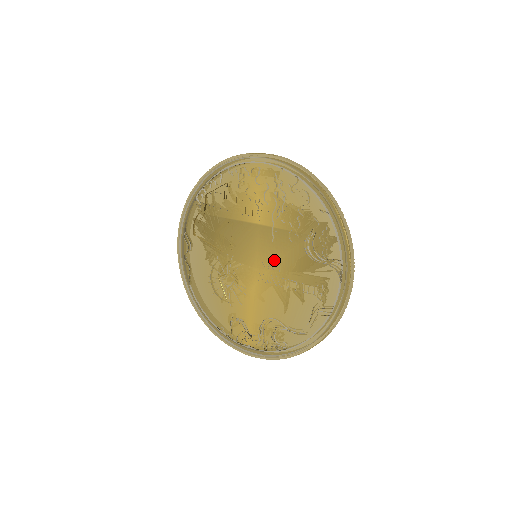
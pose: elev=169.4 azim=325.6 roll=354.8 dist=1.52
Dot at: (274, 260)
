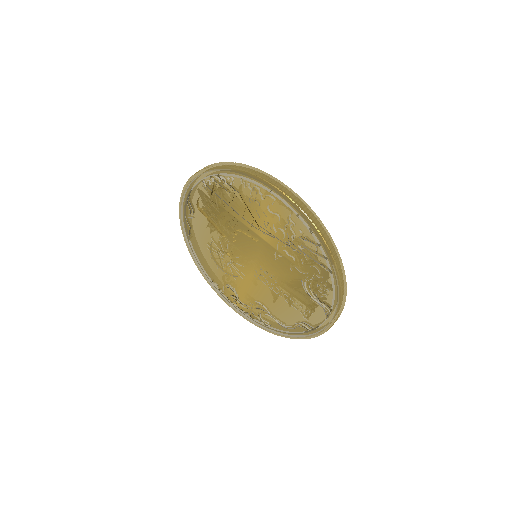
Dot at: (272, 272)
